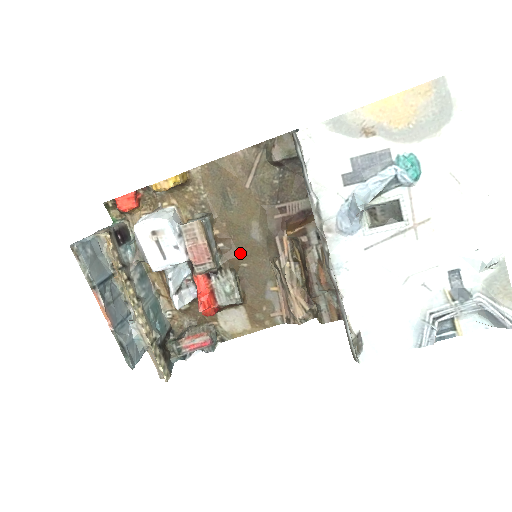
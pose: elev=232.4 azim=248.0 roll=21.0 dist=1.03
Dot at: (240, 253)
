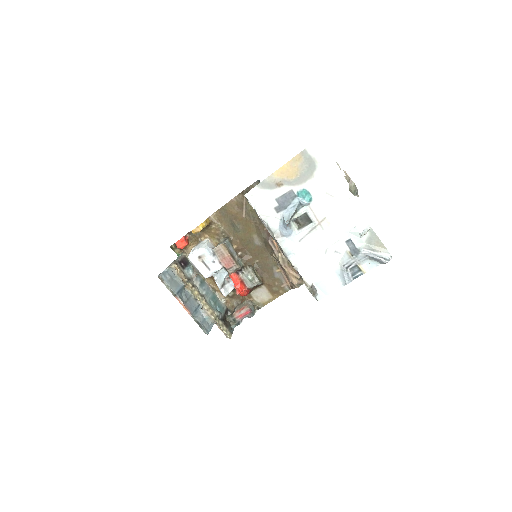
Dot at: (252, 255)
